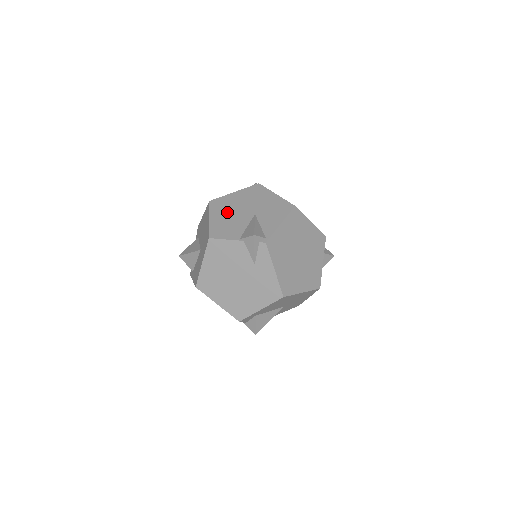
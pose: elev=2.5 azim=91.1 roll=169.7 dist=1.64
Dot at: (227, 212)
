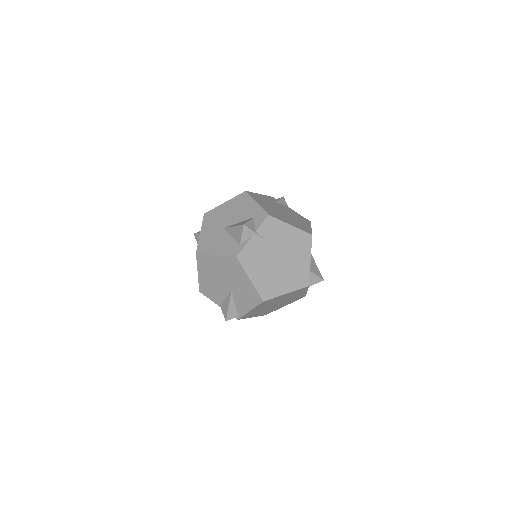
Dot at: (210, 275)
